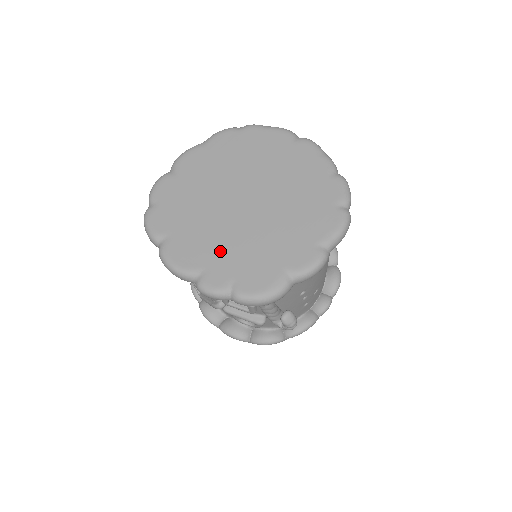
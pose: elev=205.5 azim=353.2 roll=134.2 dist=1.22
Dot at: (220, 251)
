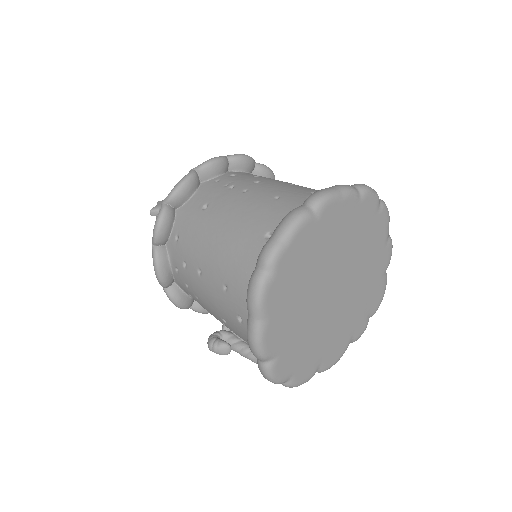
Dot at: (350, 322)
